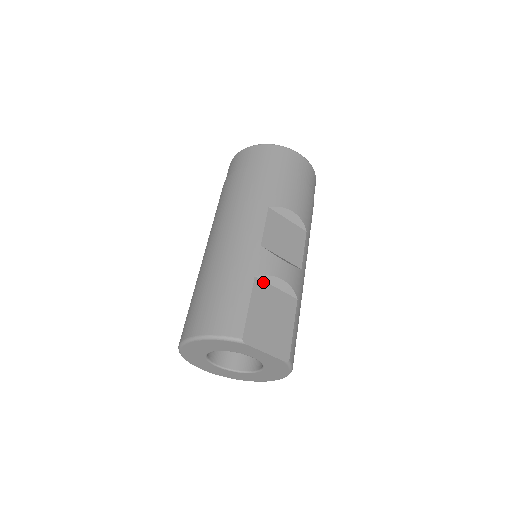
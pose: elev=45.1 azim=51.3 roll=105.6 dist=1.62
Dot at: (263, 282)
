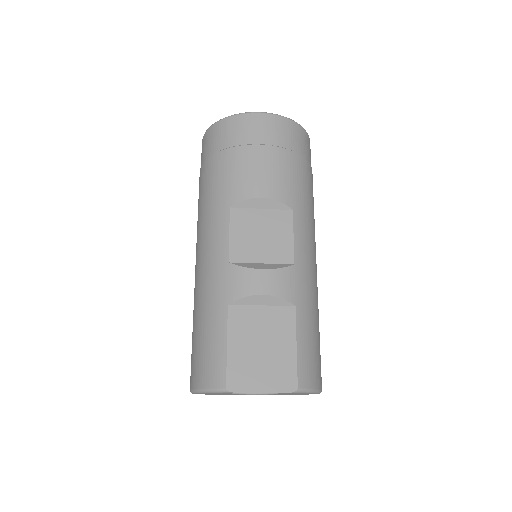
Dot at: (241, 307)
